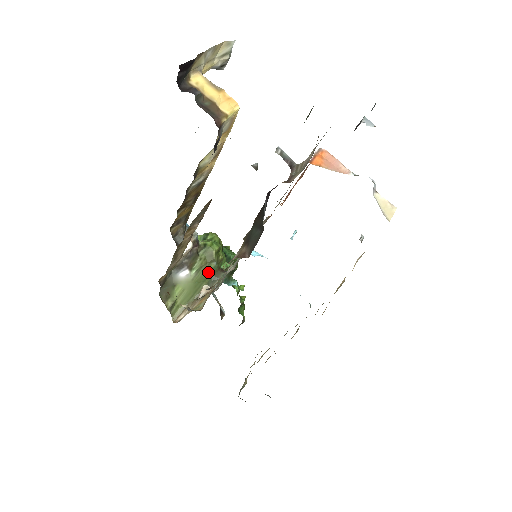
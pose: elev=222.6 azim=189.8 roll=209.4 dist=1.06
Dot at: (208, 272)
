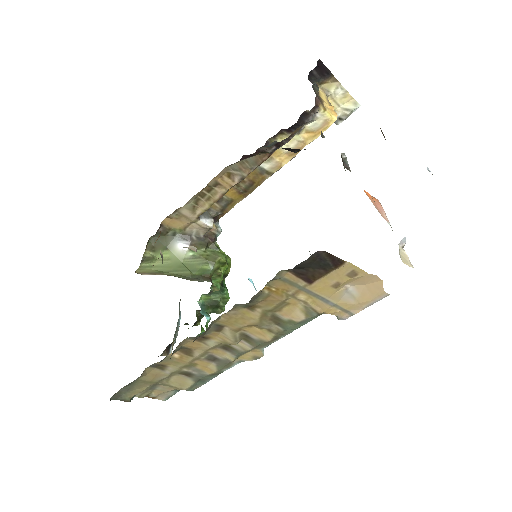
Dot at: (200, 268)
